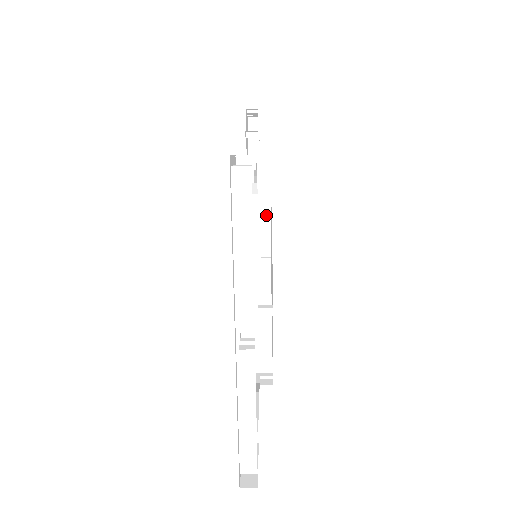
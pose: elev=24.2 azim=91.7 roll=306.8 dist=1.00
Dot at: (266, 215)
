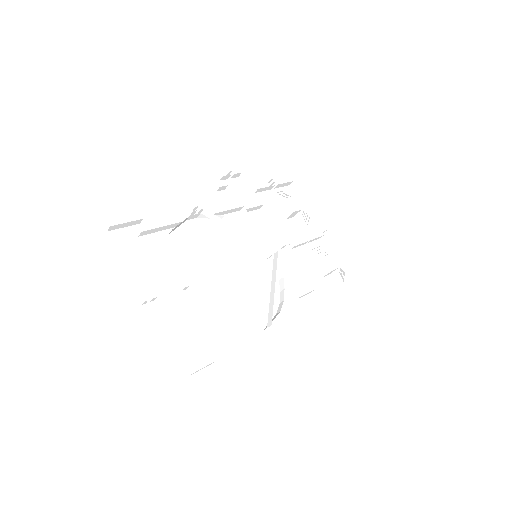
Dot at: (238, 230)
